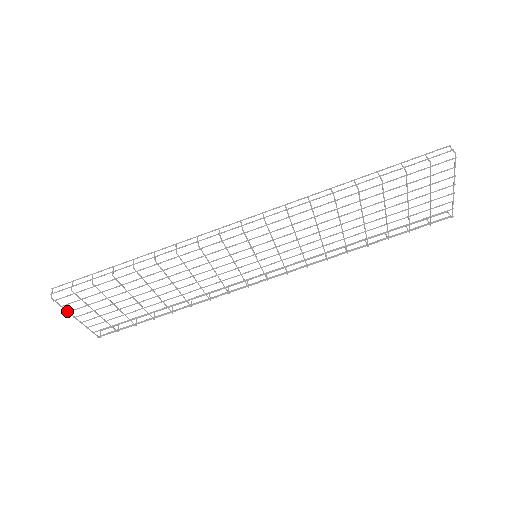
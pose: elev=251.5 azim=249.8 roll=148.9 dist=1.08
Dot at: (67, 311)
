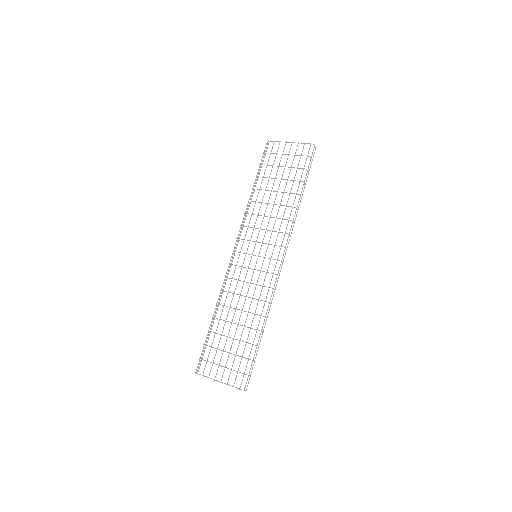
Dot at: (208, 377)
